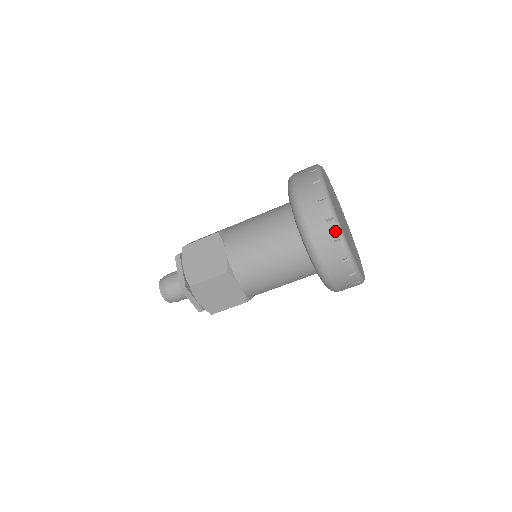
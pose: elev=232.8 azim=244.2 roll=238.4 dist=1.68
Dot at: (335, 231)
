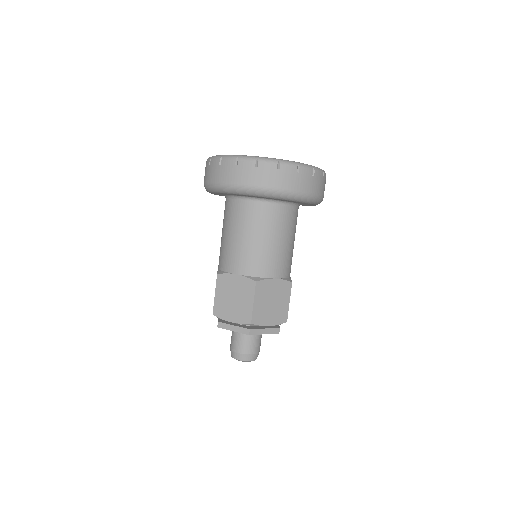
Dot at: (269, 163)
